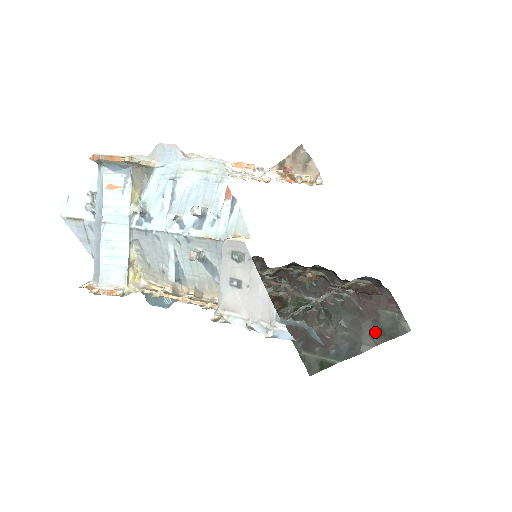
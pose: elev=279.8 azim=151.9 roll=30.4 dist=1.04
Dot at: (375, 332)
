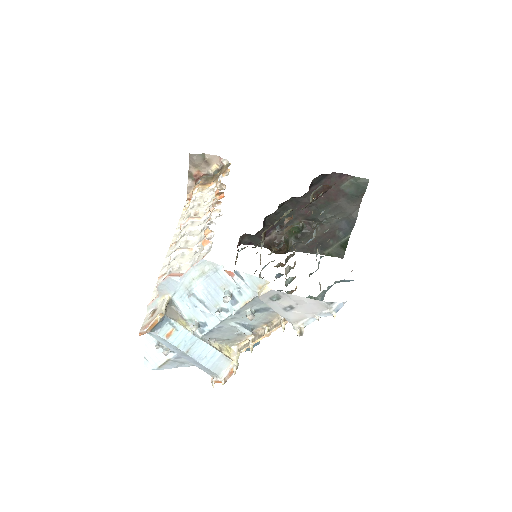
Dot at: (351, 201)
